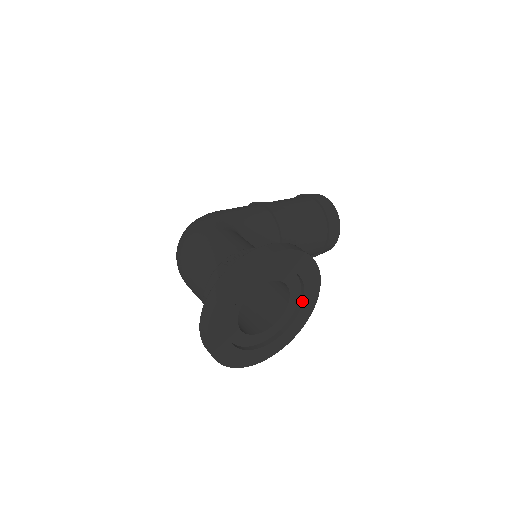
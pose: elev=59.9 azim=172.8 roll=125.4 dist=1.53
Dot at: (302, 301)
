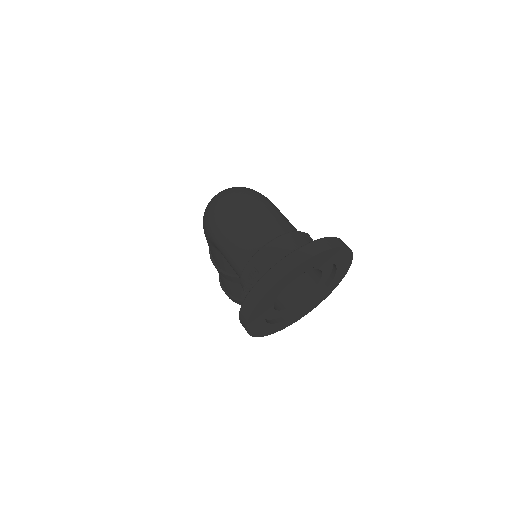
Dot at: (299, 312)
